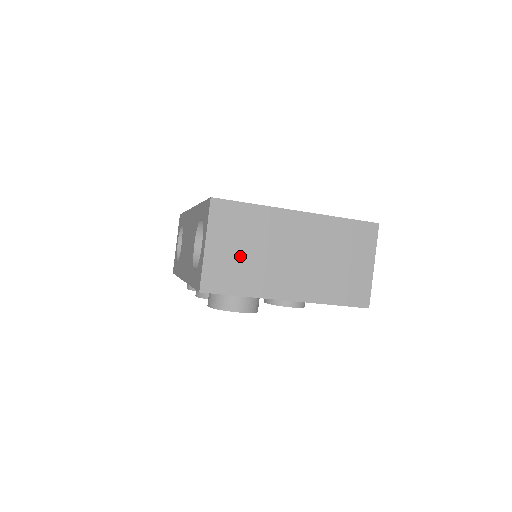
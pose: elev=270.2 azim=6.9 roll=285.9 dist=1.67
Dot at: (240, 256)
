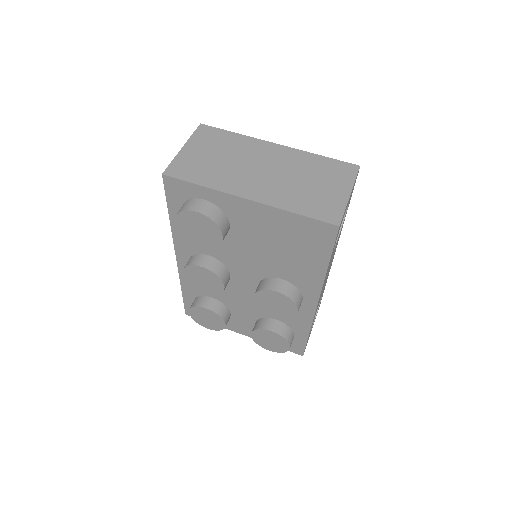
Dot at: (210, 160)
